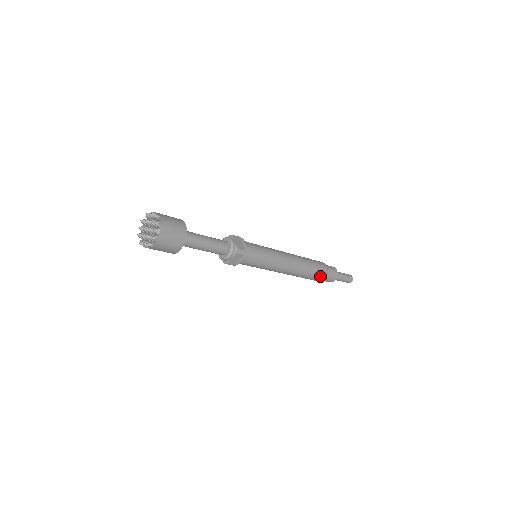
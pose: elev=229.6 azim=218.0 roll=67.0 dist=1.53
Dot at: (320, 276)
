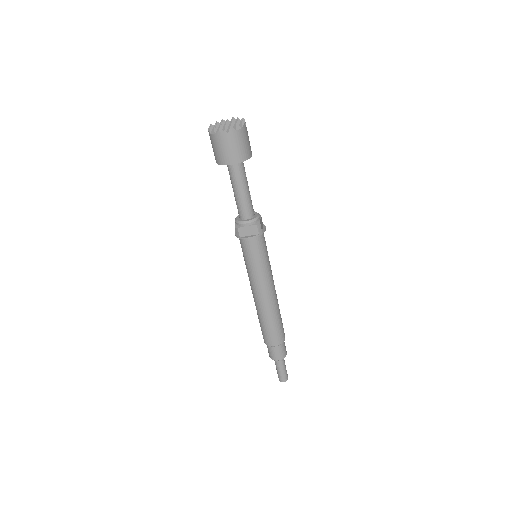
Dot at: (276, 338)
